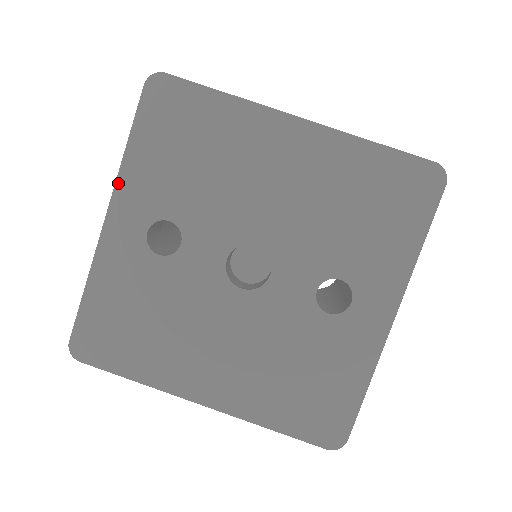
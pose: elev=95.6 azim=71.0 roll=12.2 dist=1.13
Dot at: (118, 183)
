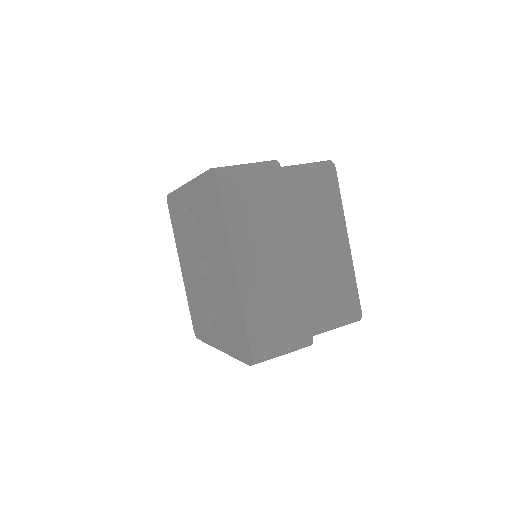
Dot at: (192, 182)
